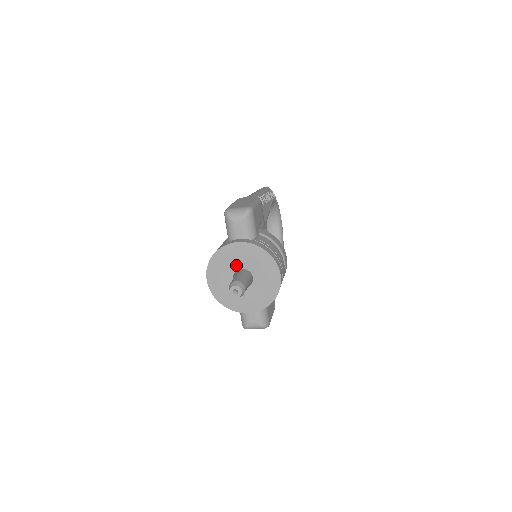
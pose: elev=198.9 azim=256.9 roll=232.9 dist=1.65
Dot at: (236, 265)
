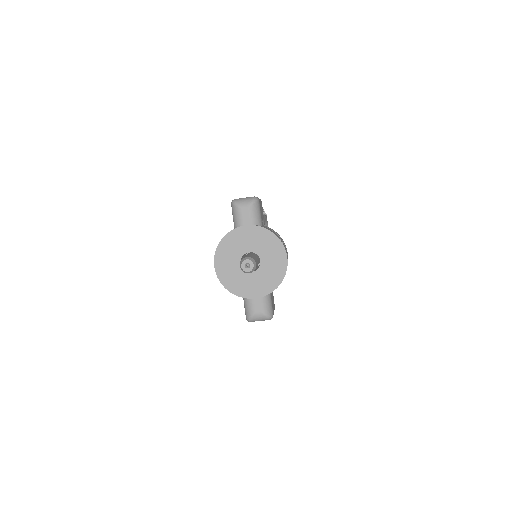
Dot at: (244, 249)
